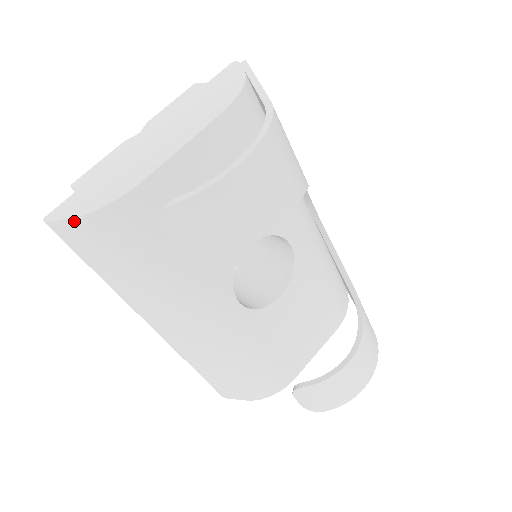
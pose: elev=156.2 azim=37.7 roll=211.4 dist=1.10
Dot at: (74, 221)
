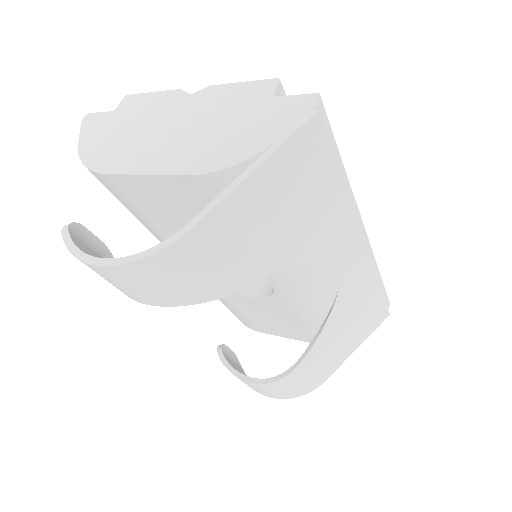
Dot at: (81, 146)
